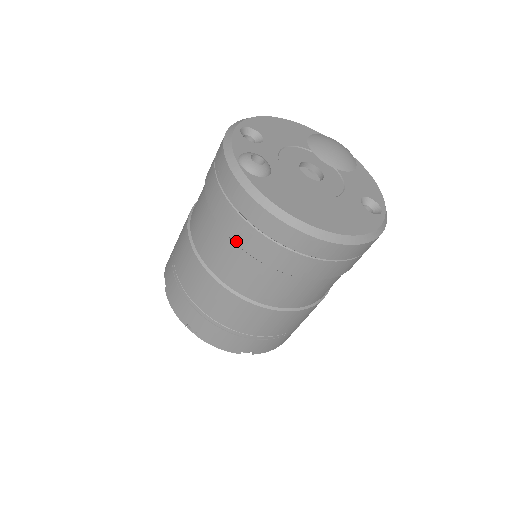
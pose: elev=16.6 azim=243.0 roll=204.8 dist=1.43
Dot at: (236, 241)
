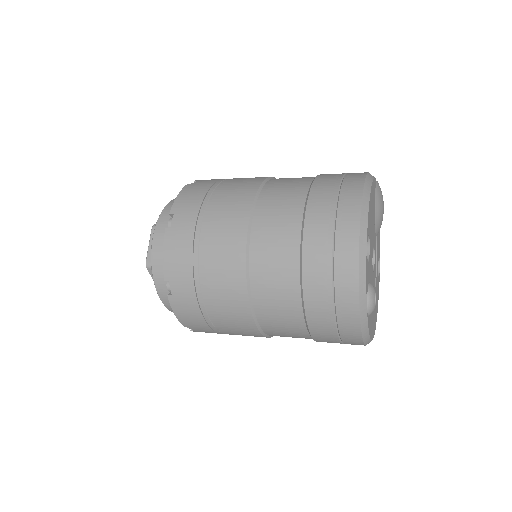
Dot at: (314, 337)
